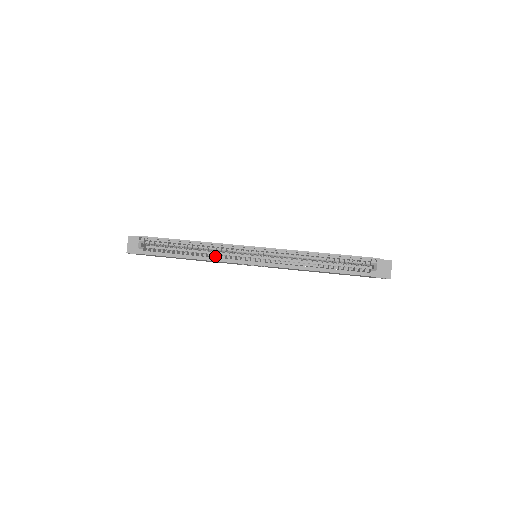
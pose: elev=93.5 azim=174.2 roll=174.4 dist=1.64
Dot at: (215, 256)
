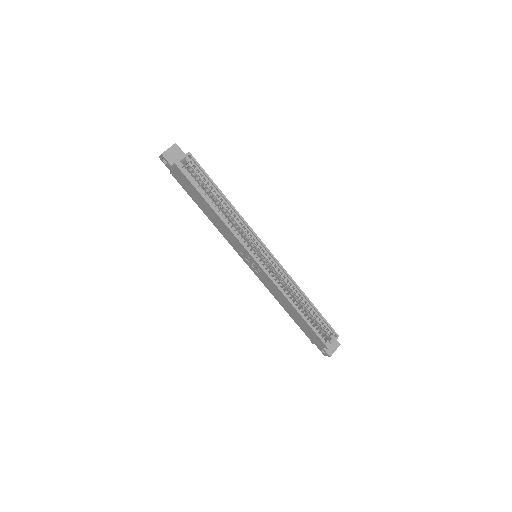
Dot at: occluded
